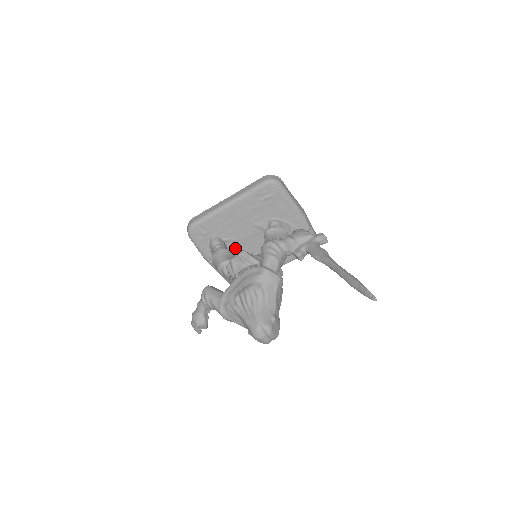
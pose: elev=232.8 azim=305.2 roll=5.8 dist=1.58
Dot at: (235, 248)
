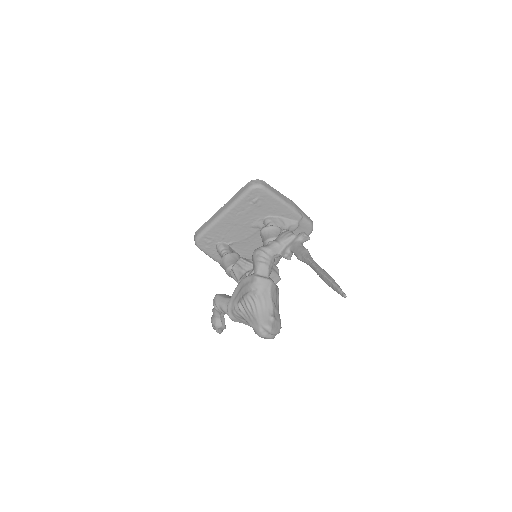
Dot at: (240, 248)
